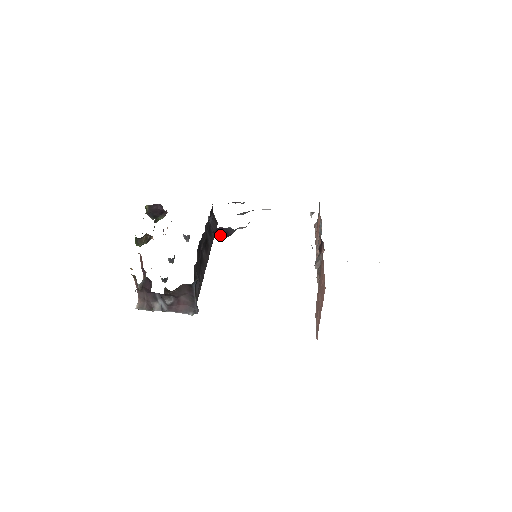
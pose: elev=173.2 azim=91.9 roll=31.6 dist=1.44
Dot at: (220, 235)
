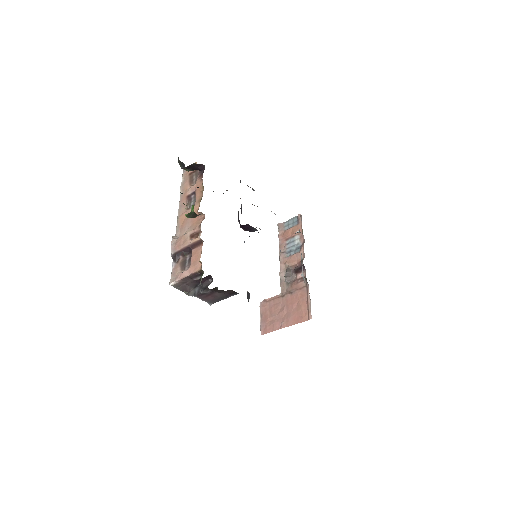
Dot at: (242, 228)
